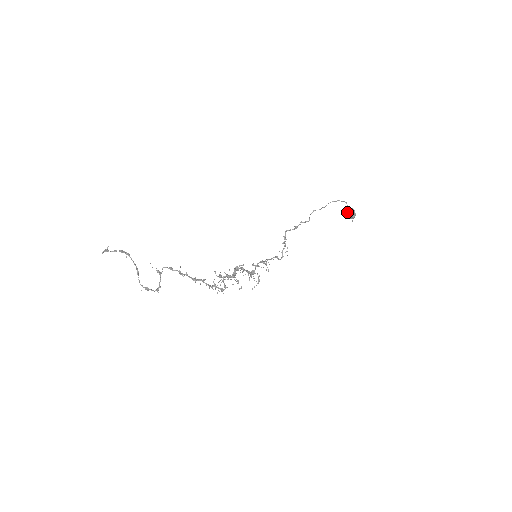
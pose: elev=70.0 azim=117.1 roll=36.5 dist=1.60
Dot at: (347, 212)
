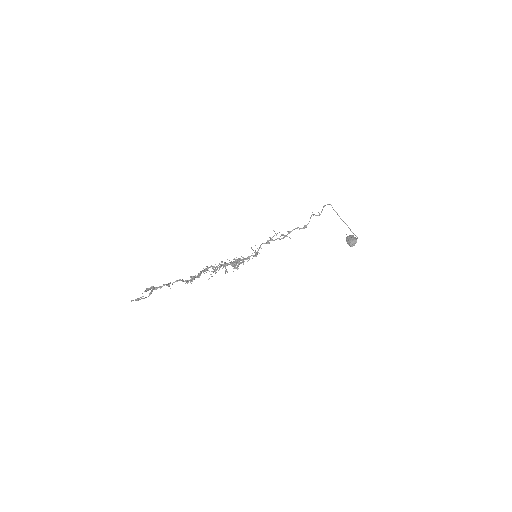
Dot at: (351, 246)
